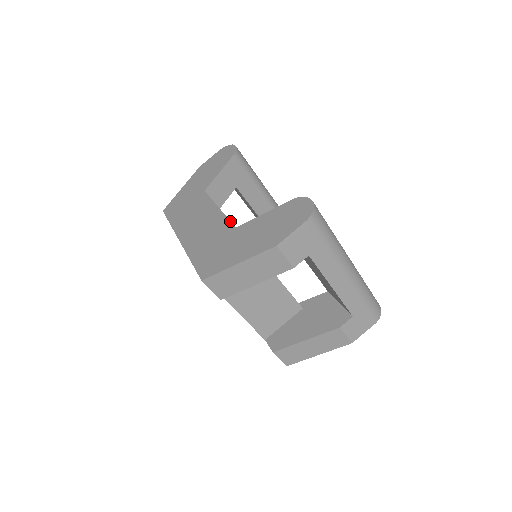
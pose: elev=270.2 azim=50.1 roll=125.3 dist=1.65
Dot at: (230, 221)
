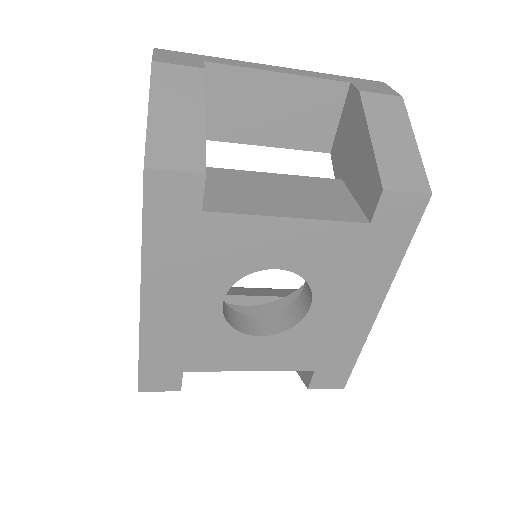
Dot at: occluded
